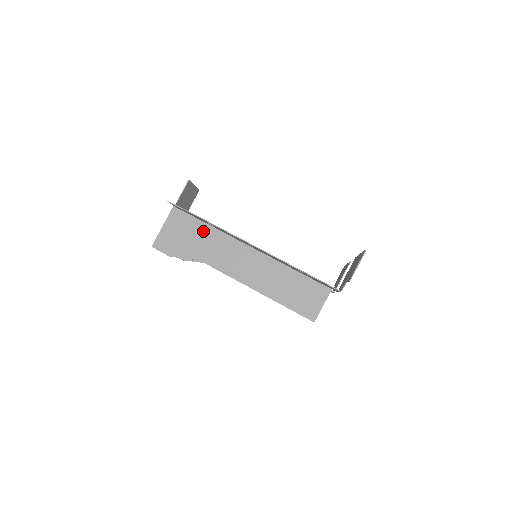
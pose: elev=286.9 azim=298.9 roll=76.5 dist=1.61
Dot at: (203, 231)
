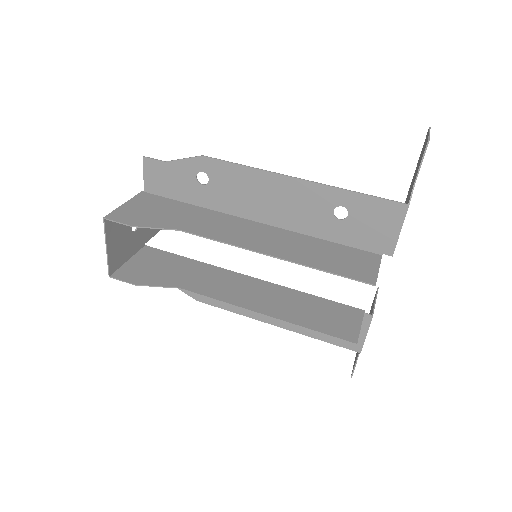
Dot at: (184, 209)
